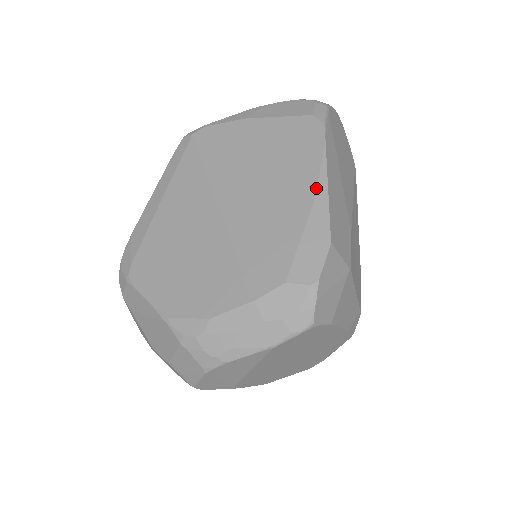
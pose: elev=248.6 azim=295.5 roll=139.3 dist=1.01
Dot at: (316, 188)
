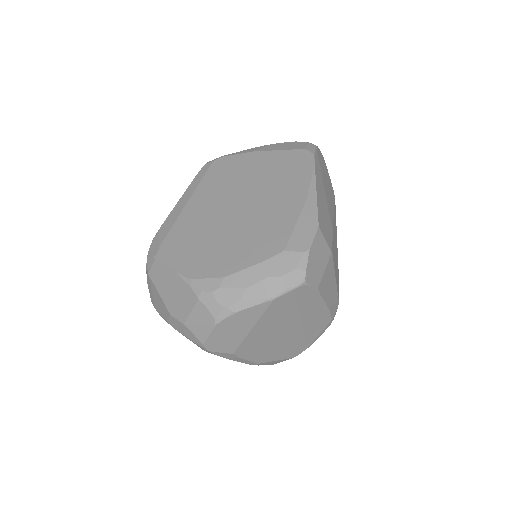
Dot at: (308, 192)
